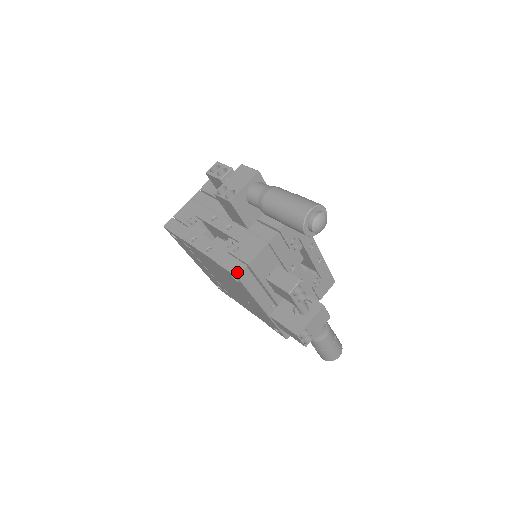
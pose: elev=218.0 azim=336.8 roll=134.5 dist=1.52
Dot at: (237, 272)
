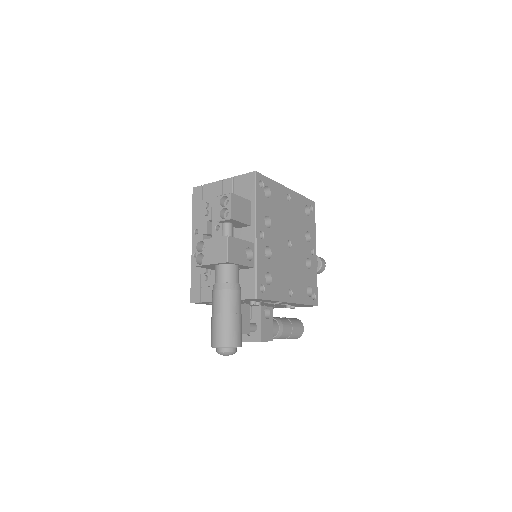
Dot at: (193, 299)
